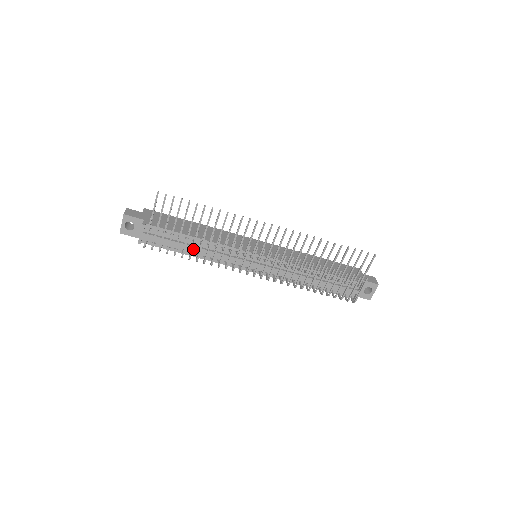
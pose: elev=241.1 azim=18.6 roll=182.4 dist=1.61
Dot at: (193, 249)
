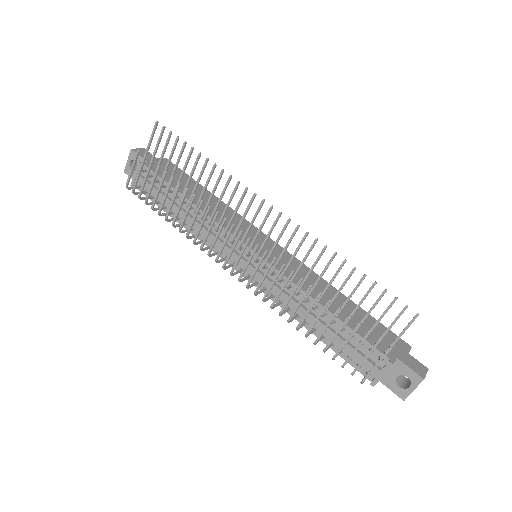
Dot at: (180, 213)
